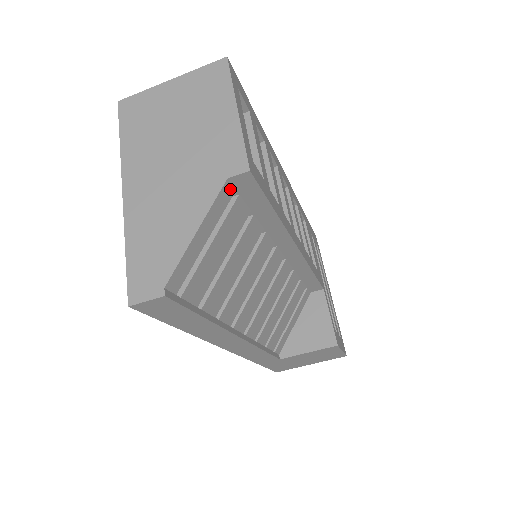
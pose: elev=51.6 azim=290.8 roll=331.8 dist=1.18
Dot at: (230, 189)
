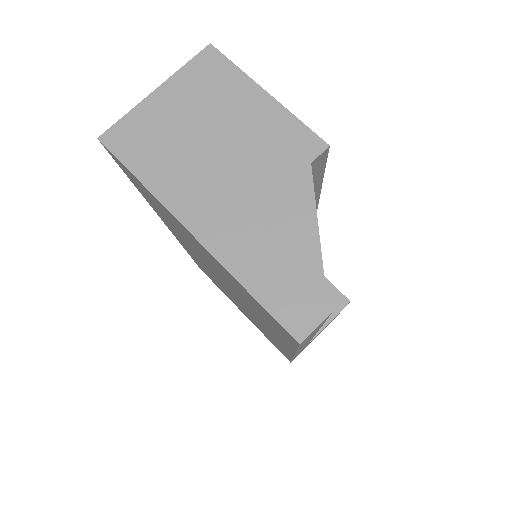
Dot at: occluded
